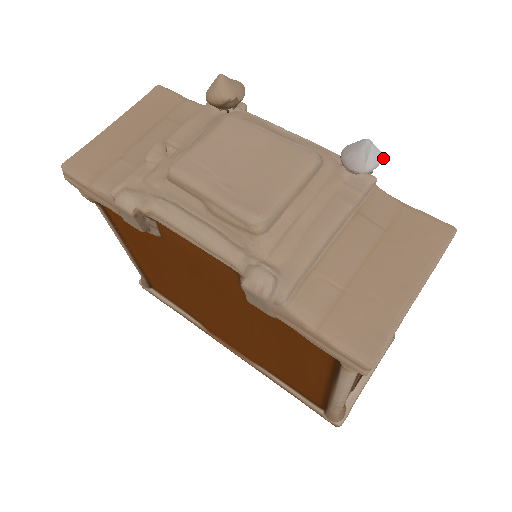
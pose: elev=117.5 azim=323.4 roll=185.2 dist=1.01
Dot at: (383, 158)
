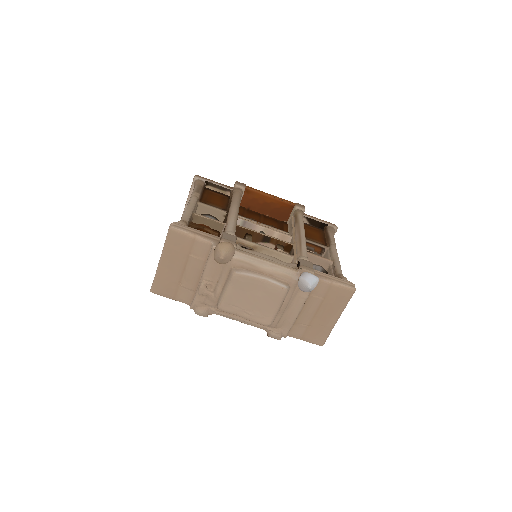
Dot at: occluded
